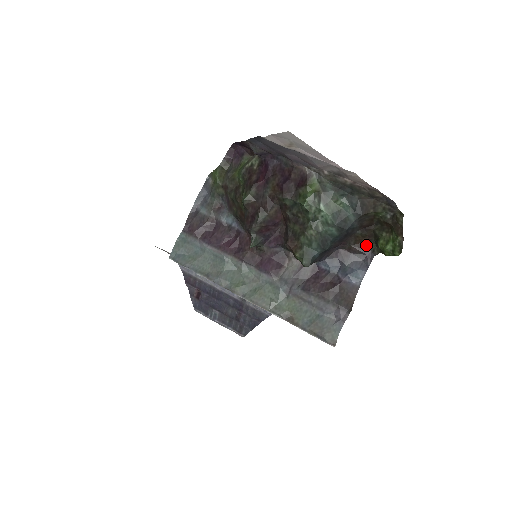
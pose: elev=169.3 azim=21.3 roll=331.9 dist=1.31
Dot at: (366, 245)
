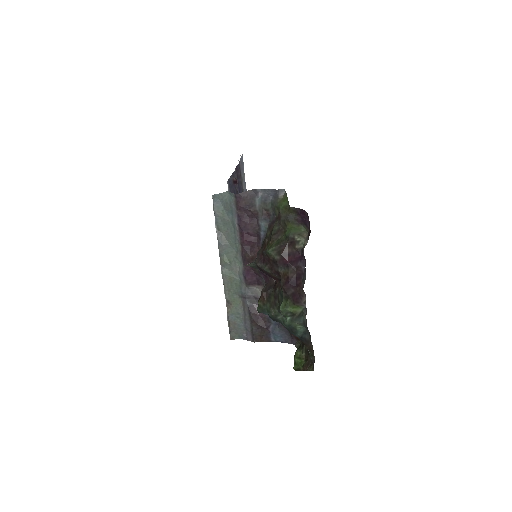
Dot at: (297, 338)
